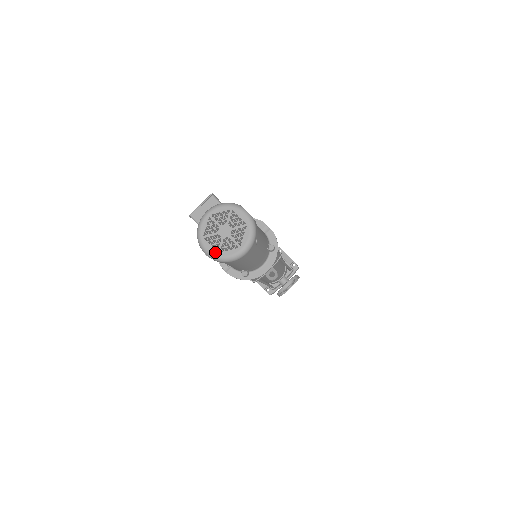
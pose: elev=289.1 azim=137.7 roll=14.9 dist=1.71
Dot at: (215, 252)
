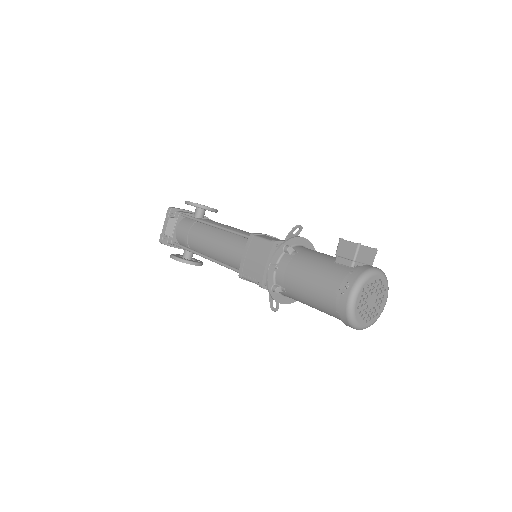
Dot at: (357, 308)
